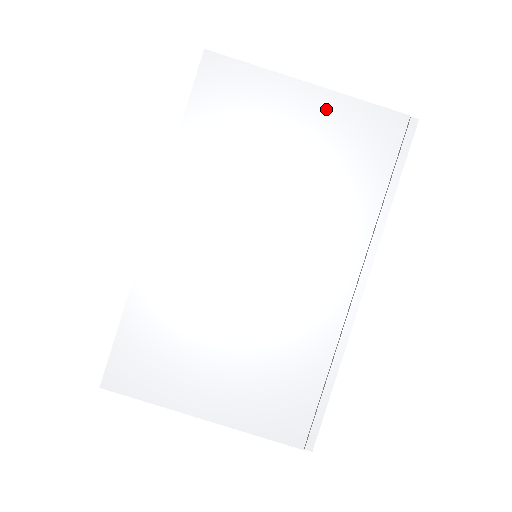
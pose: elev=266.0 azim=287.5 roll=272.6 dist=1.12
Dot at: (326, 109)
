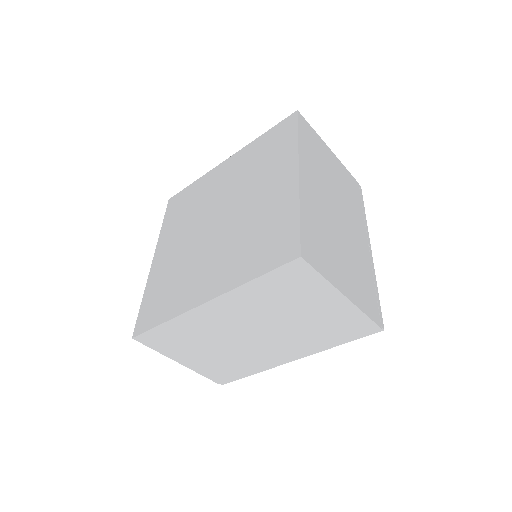
Dot at: (343, 309)
